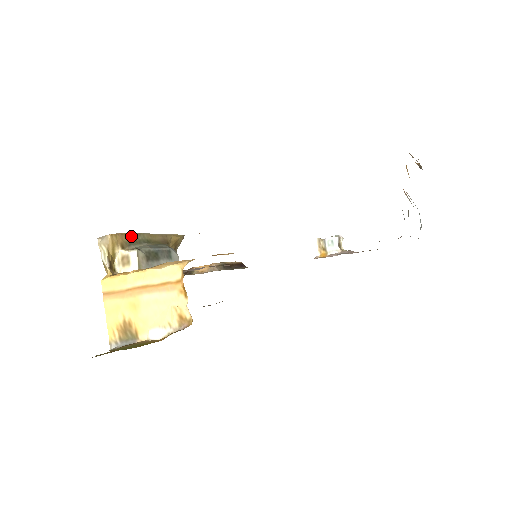
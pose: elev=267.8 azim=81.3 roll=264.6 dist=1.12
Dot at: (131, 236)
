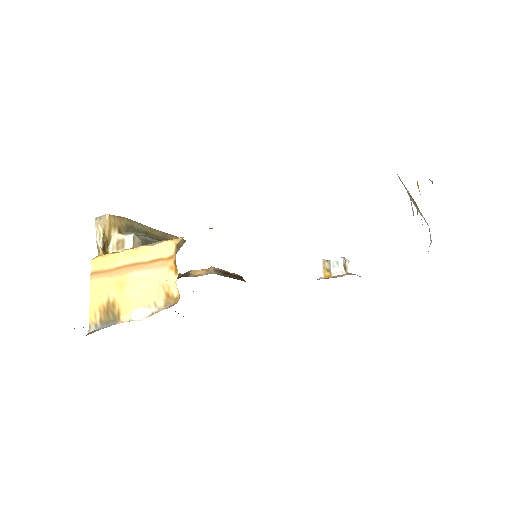
Dot at: (130, 222)
